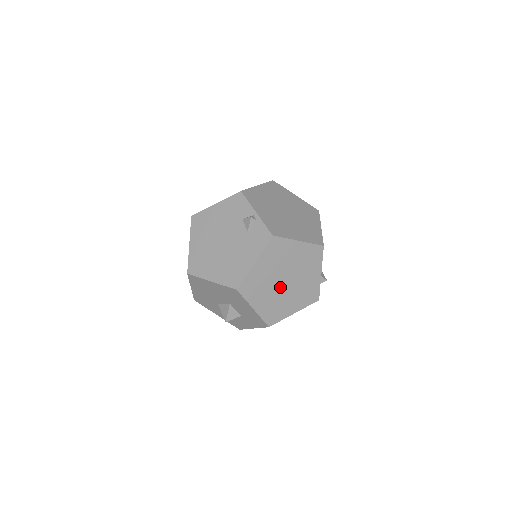
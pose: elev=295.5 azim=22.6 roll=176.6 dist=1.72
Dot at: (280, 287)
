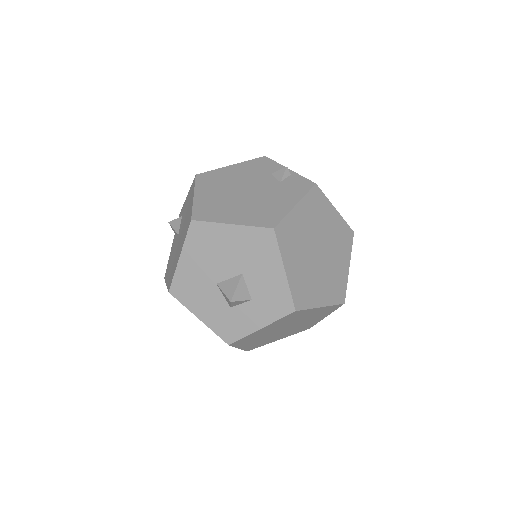
Dot at: (313, 257)
